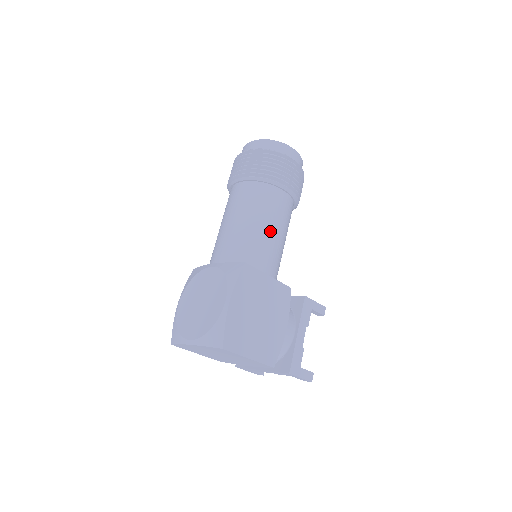
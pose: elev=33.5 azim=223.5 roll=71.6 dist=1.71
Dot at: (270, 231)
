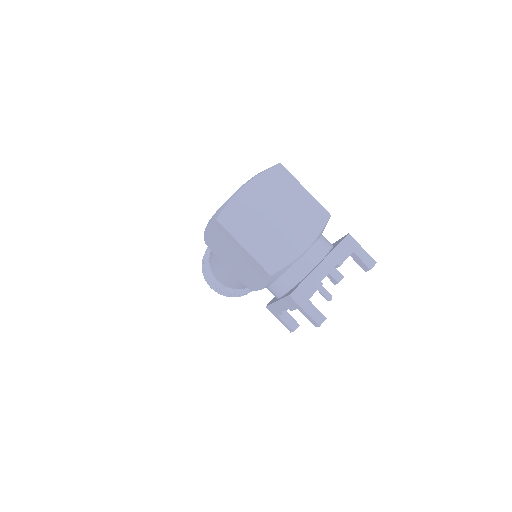
Dot at: occluded
